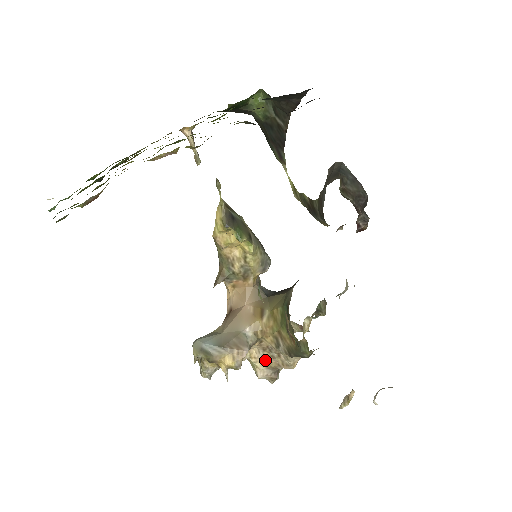
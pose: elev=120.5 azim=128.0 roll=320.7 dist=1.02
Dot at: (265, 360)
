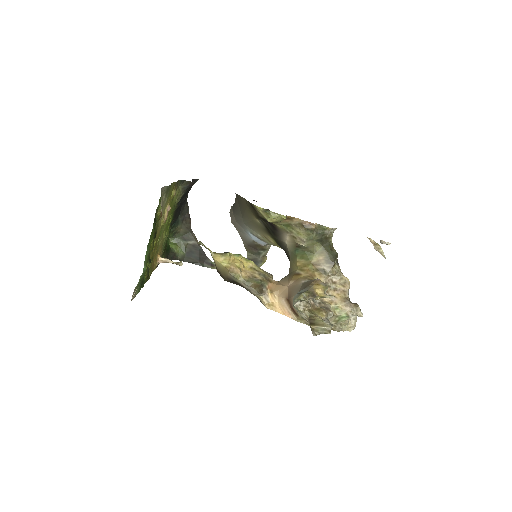
Dot at: (337, 298)
